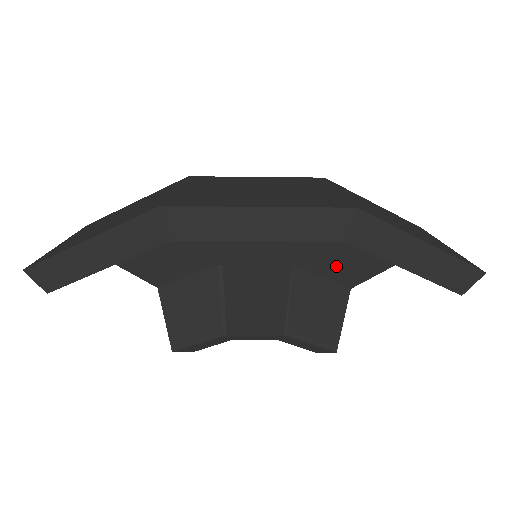
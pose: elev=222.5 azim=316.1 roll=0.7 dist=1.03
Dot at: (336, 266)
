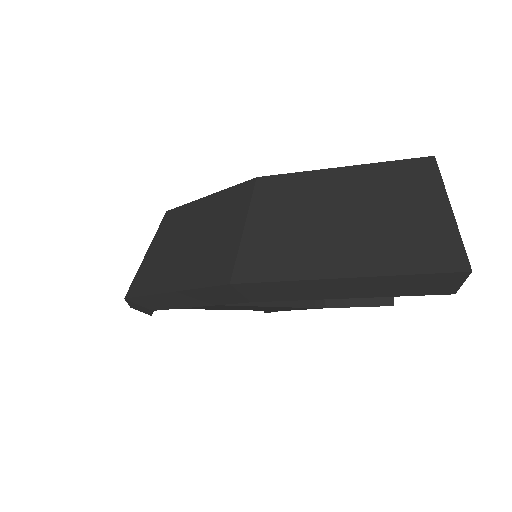
Dot at: occluded
